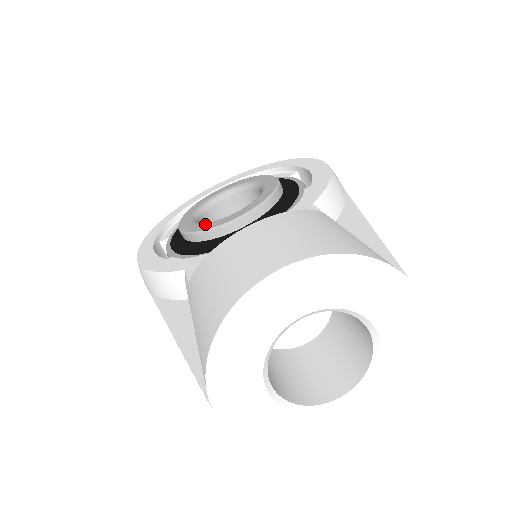
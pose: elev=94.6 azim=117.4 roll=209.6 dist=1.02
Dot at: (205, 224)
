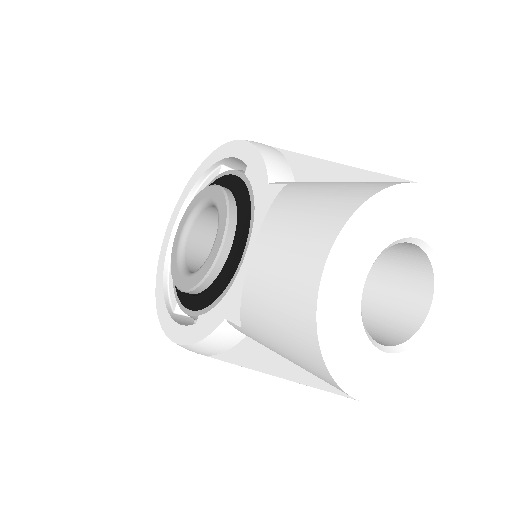
Dot at: (200, 270)
